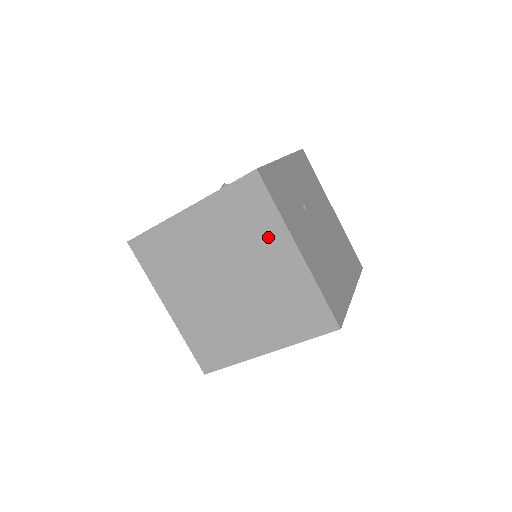
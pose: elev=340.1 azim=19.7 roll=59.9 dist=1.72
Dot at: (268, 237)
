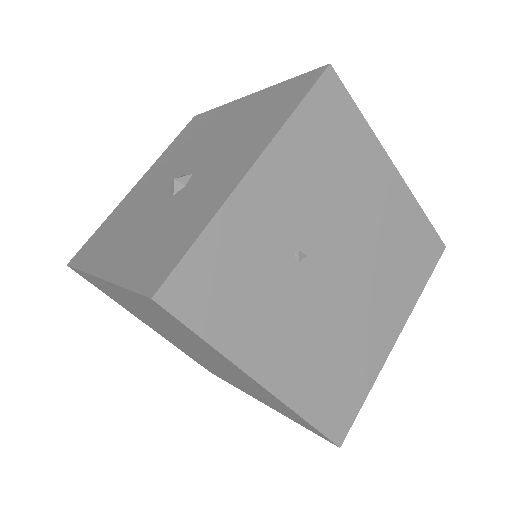
Dot at: (213, 354)
